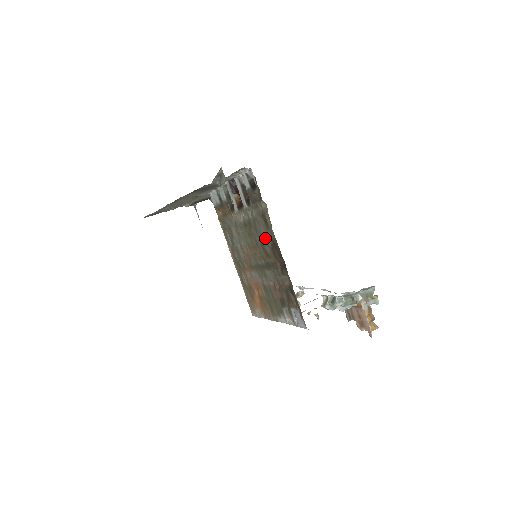
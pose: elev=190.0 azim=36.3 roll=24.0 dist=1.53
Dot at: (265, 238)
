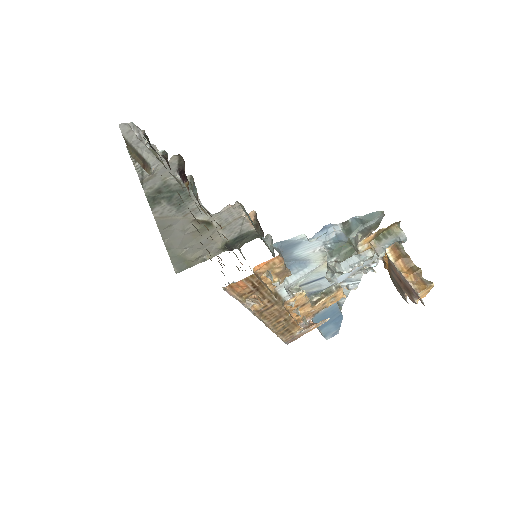
Dot at: occluded
